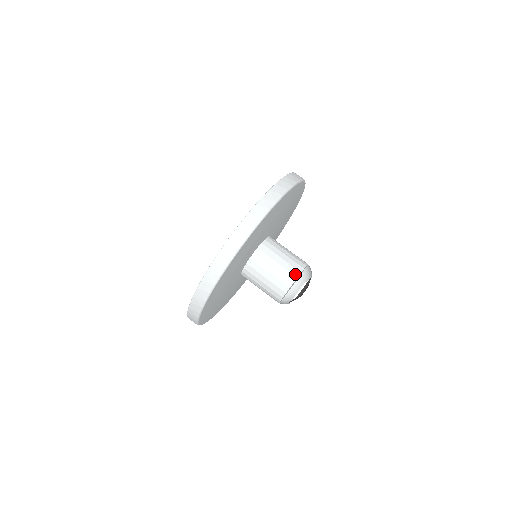
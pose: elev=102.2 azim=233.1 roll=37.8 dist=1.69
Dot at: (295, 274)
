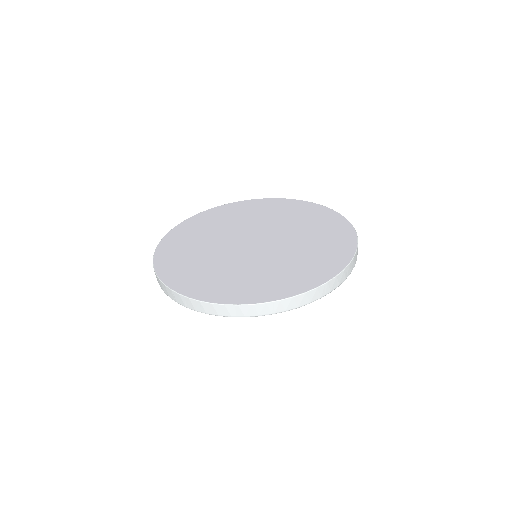
Dot at: occluded
